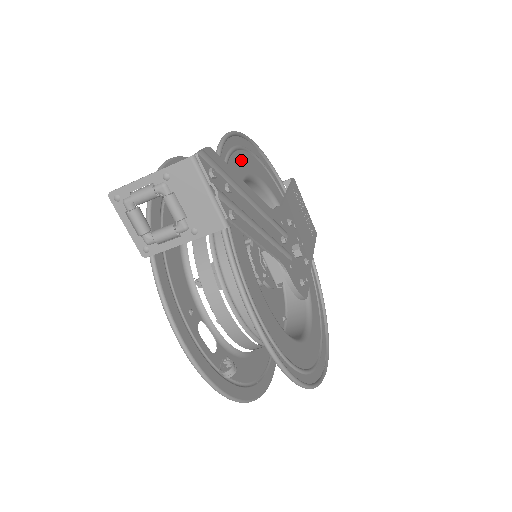
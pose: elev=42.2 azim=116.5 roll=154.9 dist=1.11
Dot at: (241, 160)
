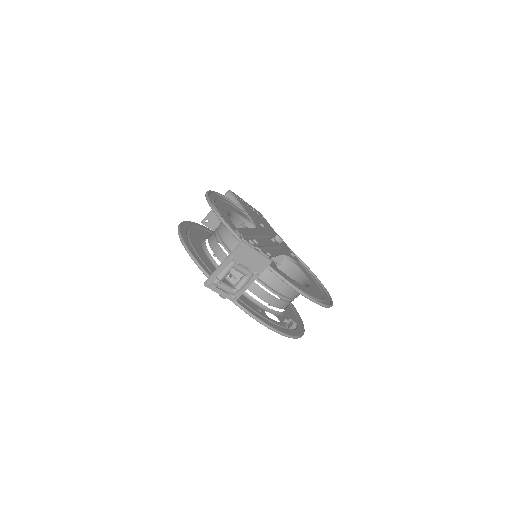
Dot at: (221, 211)
